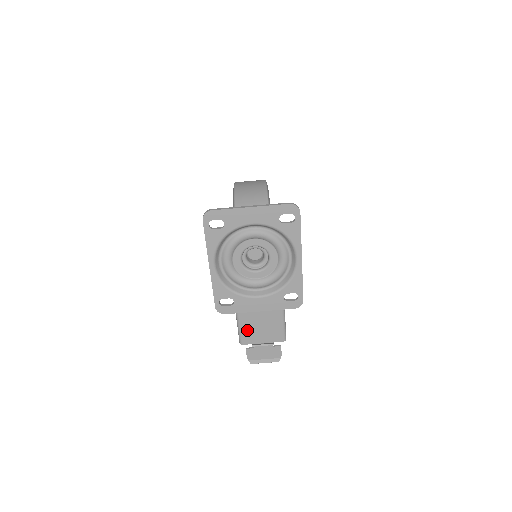
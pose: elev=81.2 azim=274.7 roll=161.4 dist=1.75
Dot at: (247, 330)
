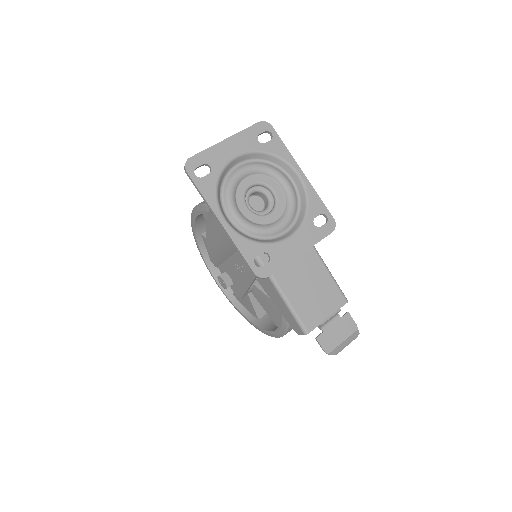
Dot at: (302, 308)
